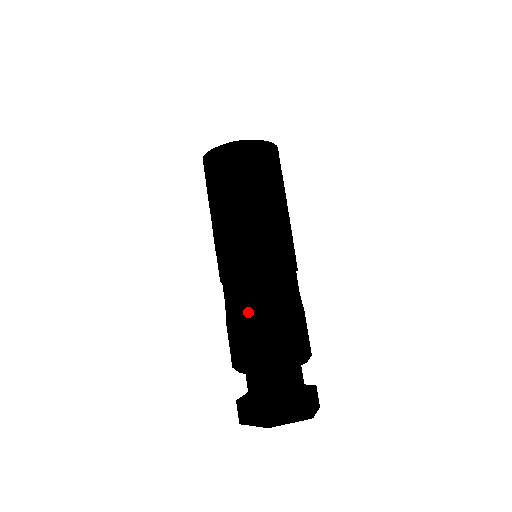
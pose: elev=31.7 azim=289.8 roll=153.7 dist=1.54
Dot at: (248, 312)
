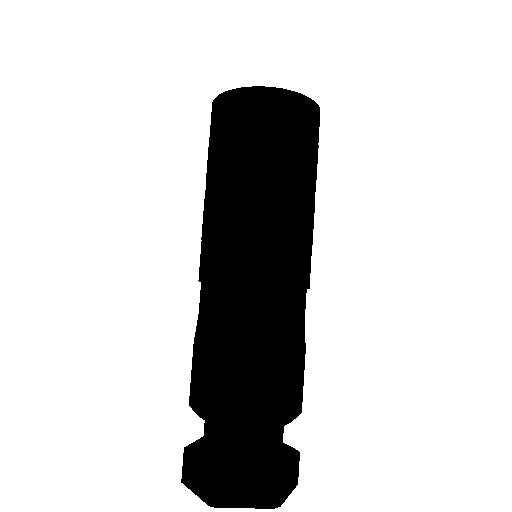
Dot at: (282, 340)
